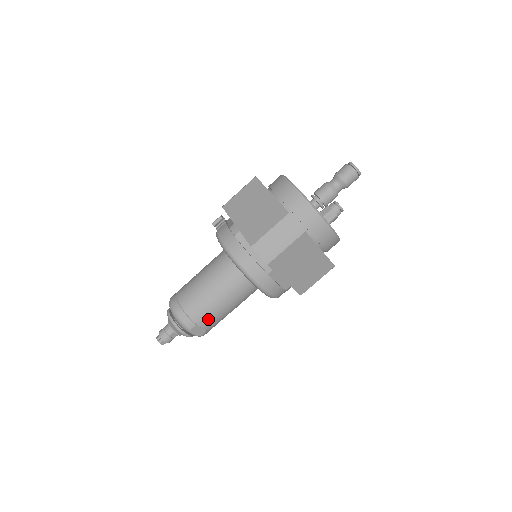
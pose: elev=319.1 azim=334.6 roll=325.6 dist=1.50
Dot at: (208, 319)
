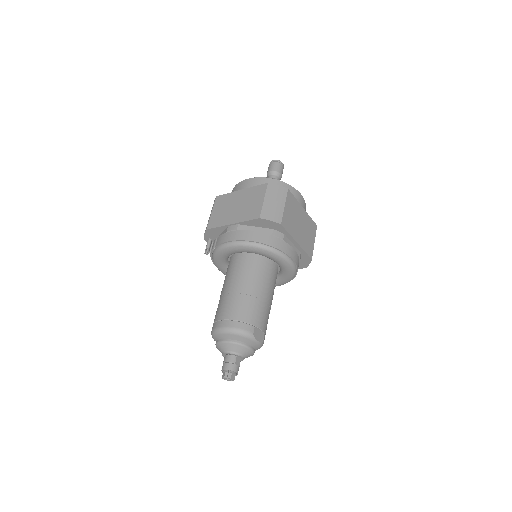
Dot at: (260, 316)
